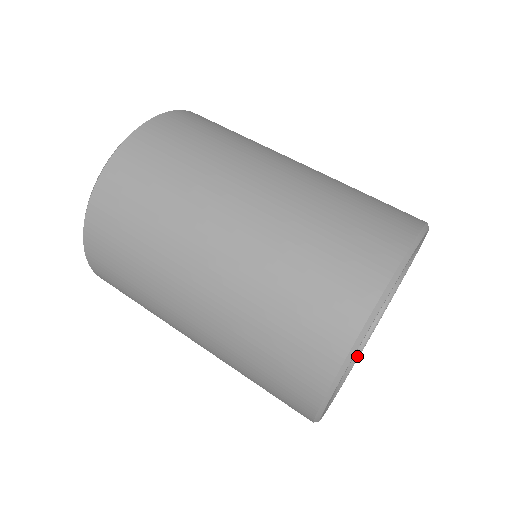
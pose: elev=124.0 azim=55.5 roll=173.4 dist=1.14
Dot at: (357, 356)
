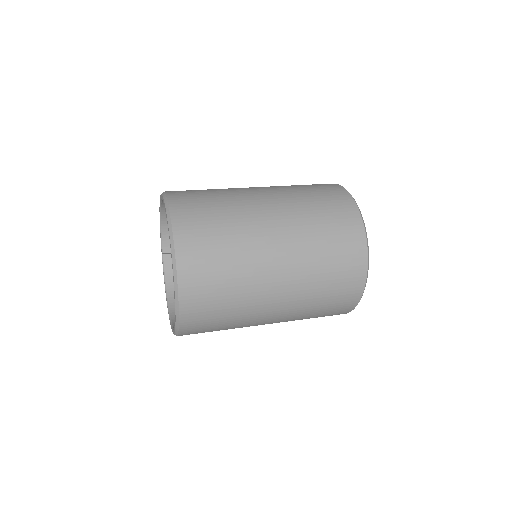
Dot at: occluded
